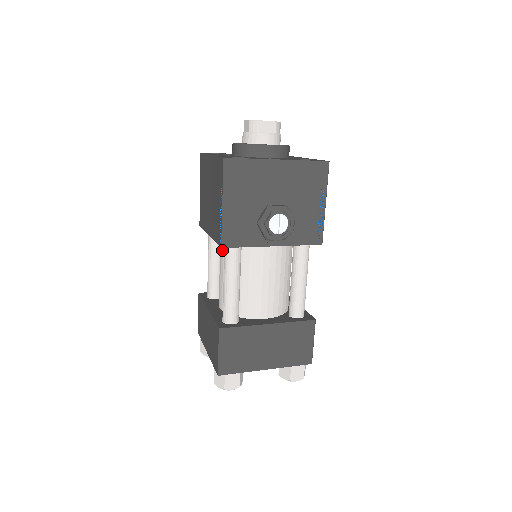
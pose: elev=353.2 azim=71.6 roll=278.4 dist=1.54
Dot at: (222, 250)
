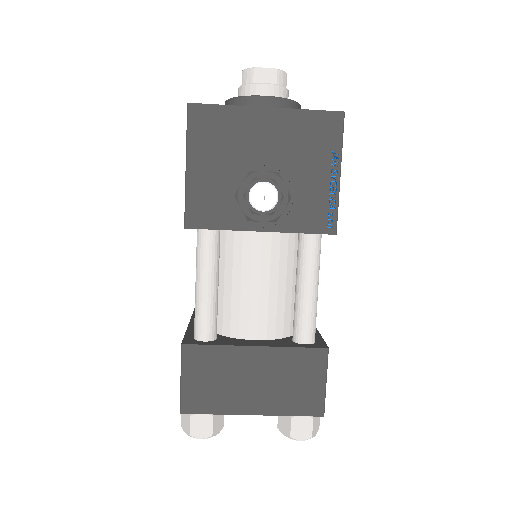
Dot at: occluded
